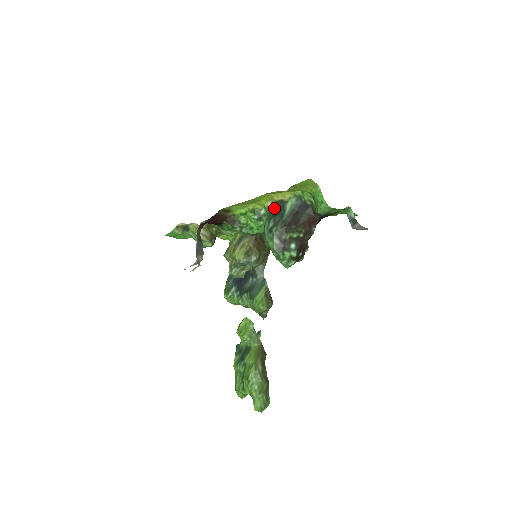
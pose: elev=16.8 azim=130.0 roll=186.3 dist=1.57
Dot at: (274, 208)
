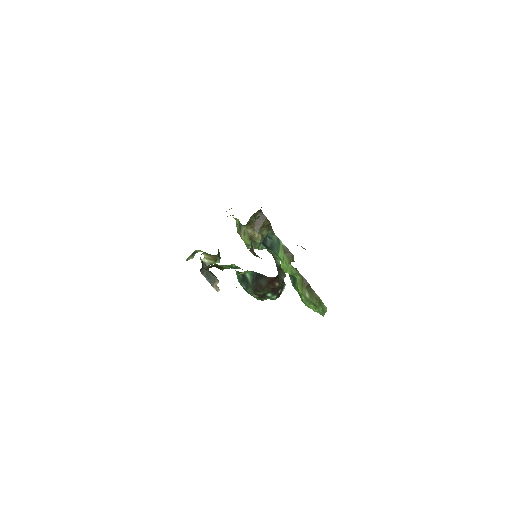
Dot at: occluded
